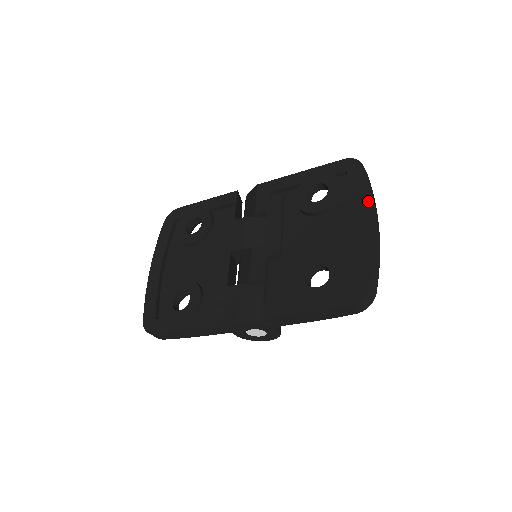
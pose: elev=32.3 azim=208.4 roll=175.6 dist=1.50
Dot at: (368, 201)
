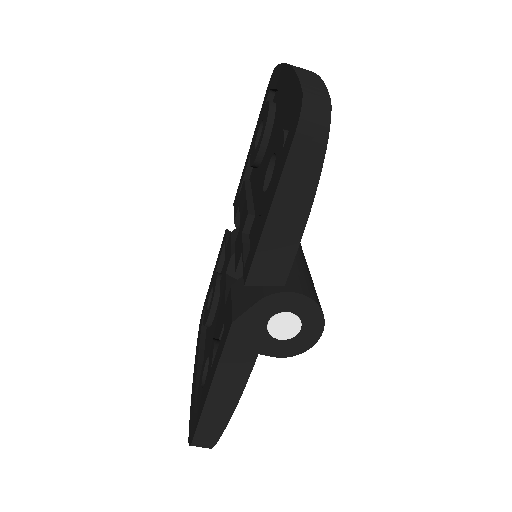
Dot at: (283, 69)
